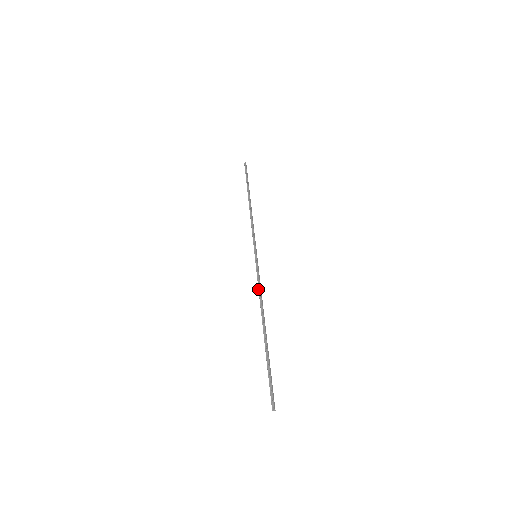
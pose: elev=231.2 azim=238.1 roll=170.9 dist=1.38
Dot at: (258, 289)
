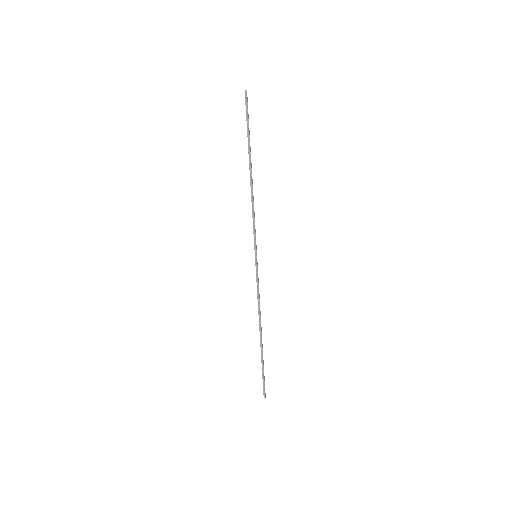
Dot at: (257, 297)
